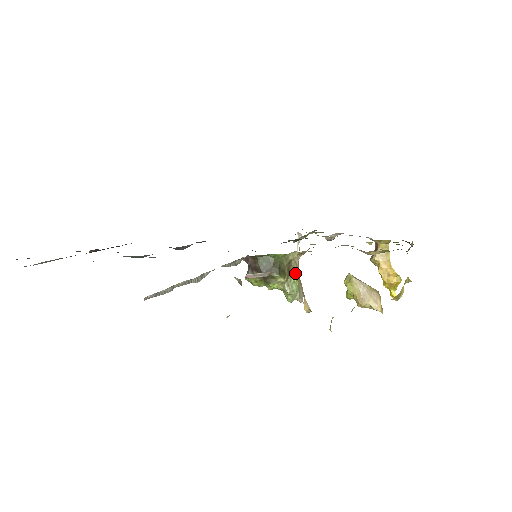
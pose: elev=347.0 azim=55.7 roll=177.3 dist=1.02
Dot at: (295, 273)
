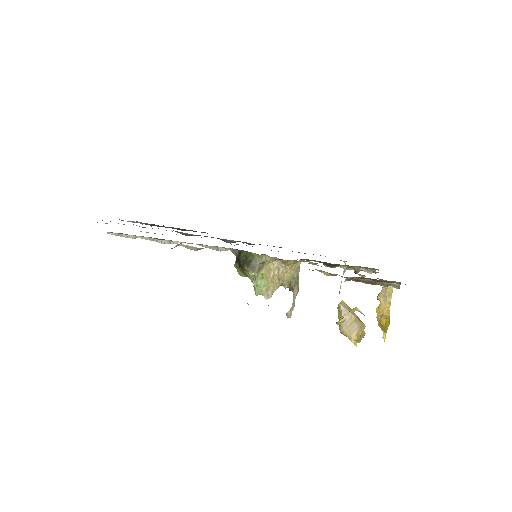
Dot at: (269, 274)
